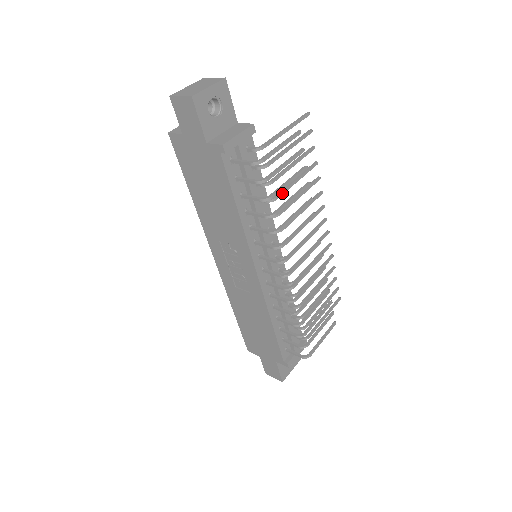
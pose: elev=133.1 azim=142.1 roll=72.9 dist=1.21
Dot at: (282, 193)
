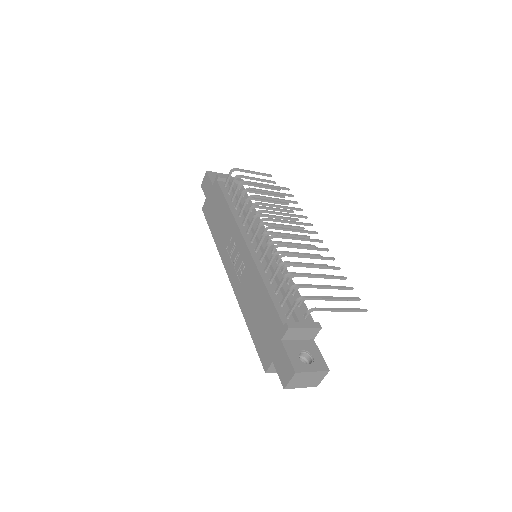
Dot at: (264, 204)
